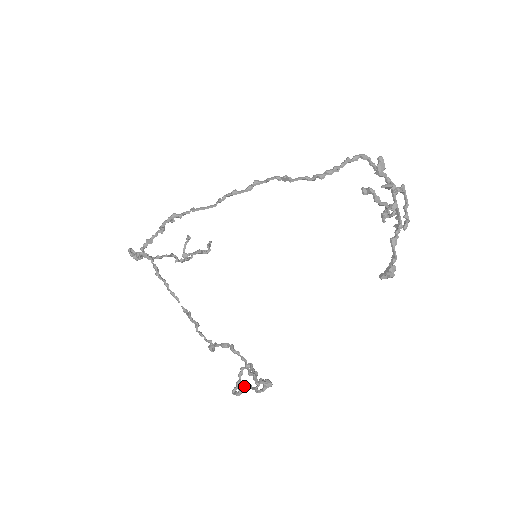
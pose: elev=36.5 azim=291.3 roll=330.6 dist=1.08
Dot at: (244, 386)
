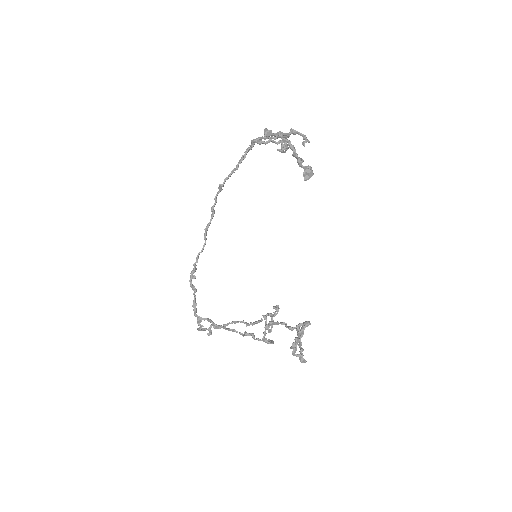
Dot at: (294, 342)
